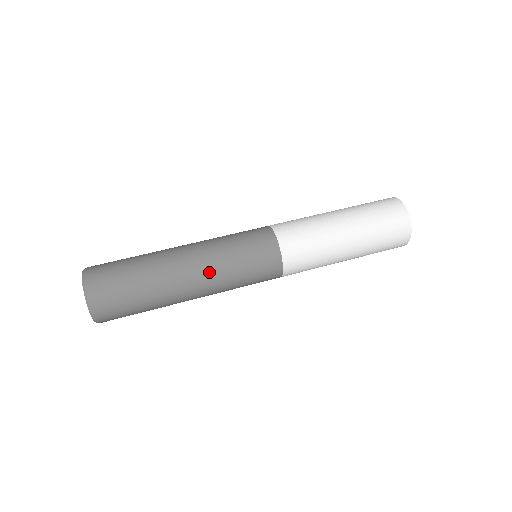
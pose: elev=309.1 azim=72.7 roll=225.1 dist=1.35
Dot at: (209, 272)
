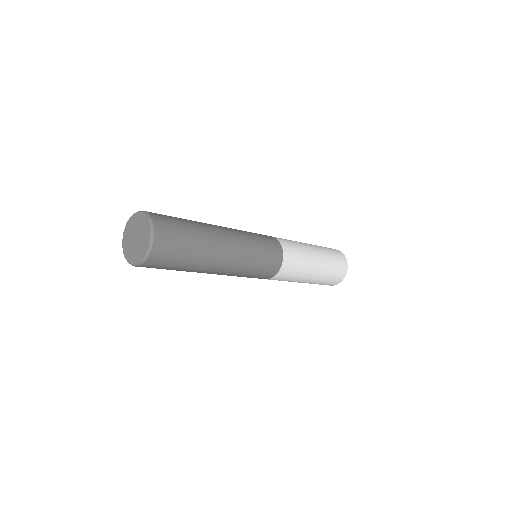
Dot at: (240, 248)
